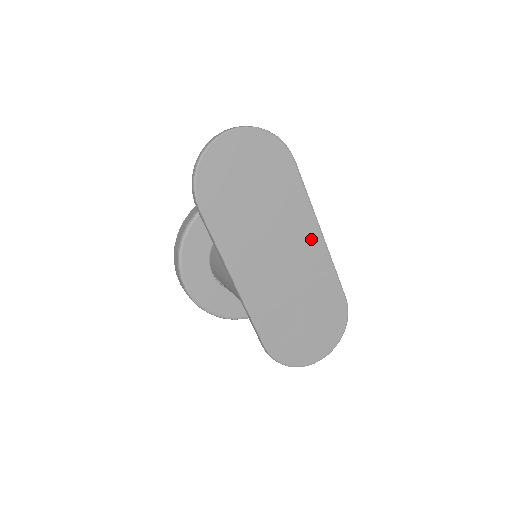
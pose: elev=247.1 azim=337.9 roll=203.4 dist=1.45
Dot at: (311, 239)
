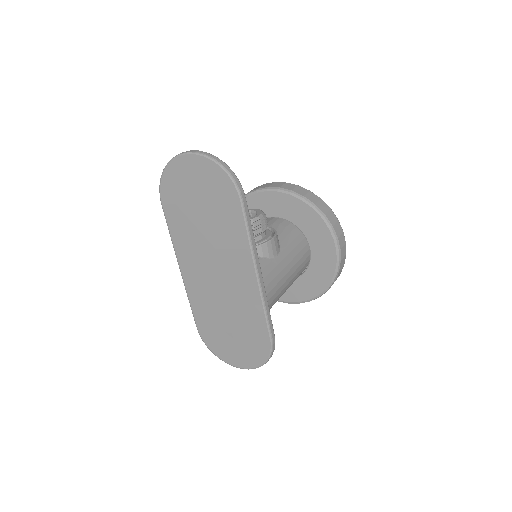
Dot at: (246, 273)
